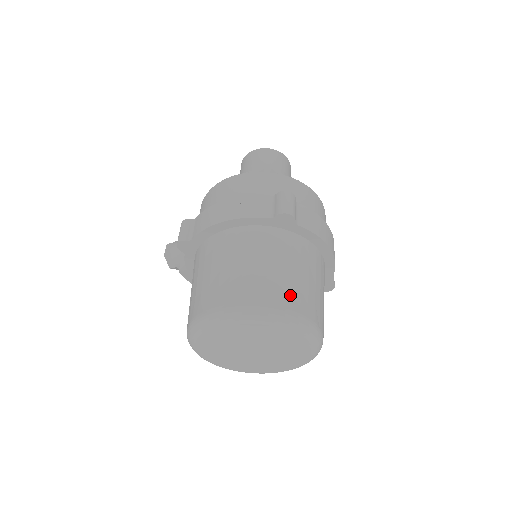
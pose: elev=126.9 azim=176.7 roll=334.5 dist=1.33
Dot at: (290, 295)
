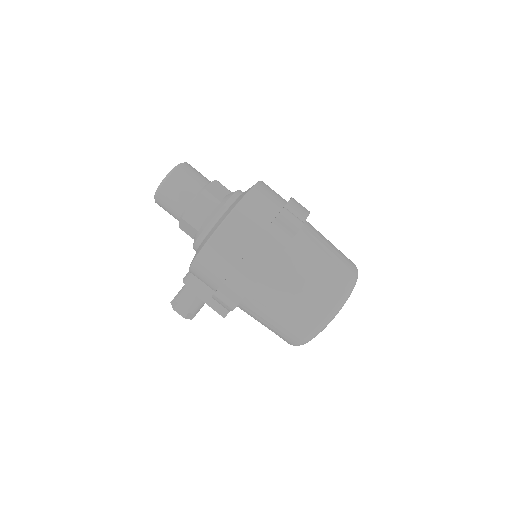
Dot at: (343, 268)
